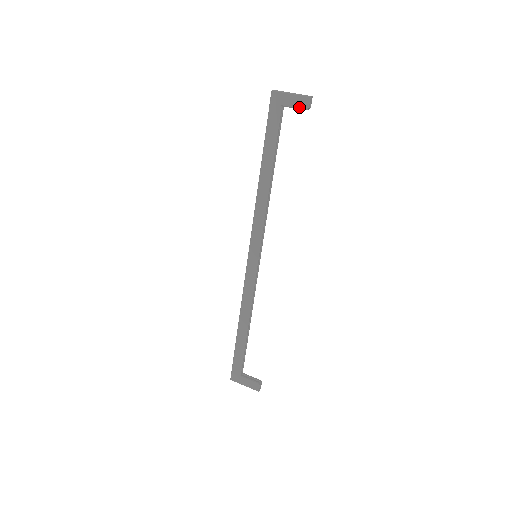
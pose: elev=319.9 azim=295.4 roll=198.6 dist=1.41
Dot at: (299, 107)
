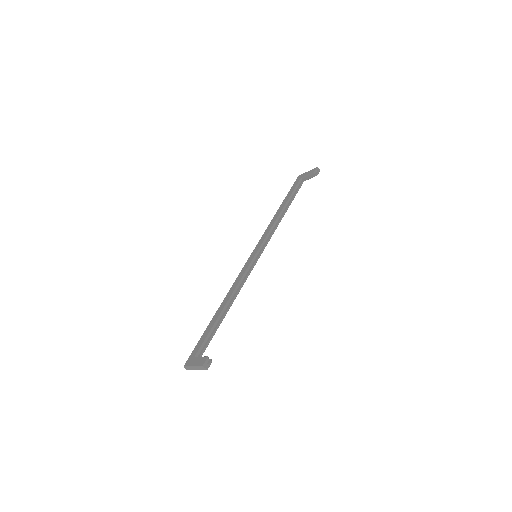
Dot at: (310, 173)
